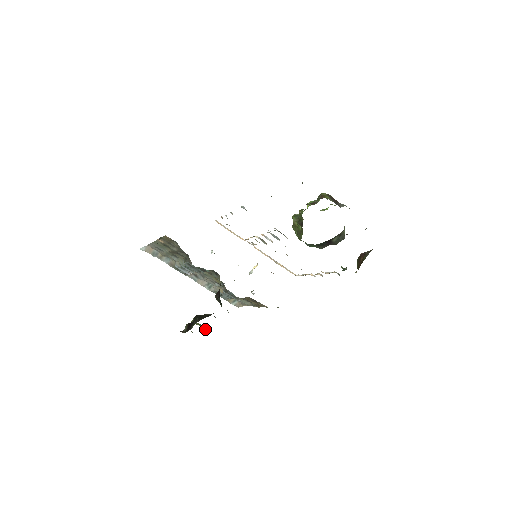
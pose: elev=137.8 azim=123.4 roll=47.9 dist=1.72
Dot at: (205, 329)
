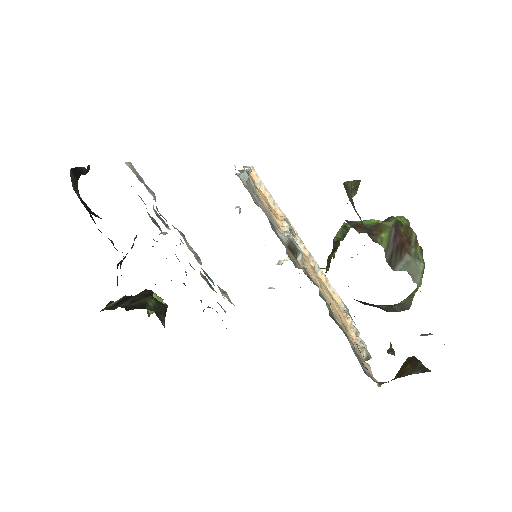
Dot at: (151, 313)
